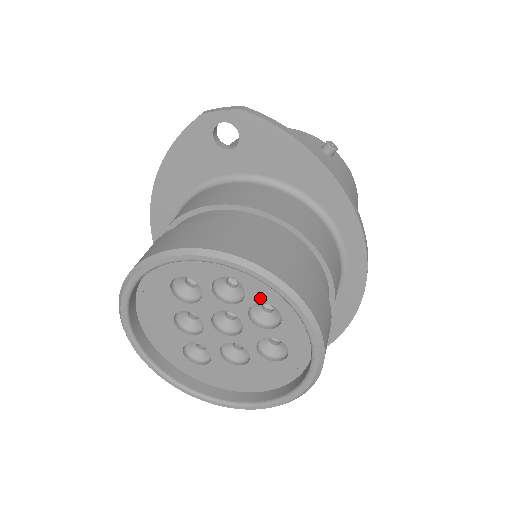
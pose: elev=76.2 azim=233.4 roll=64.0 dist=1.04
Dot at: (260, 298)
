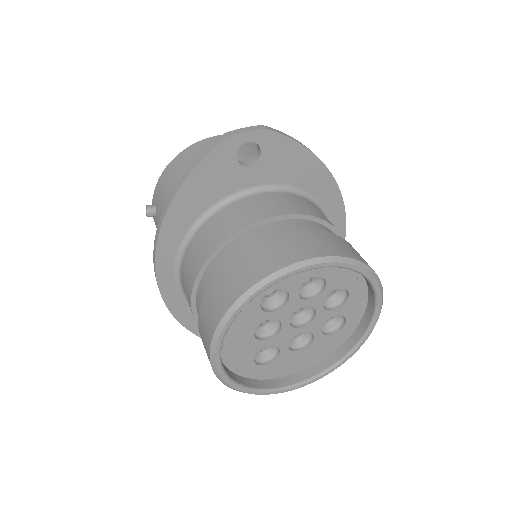
Dot at: (337, 286)
